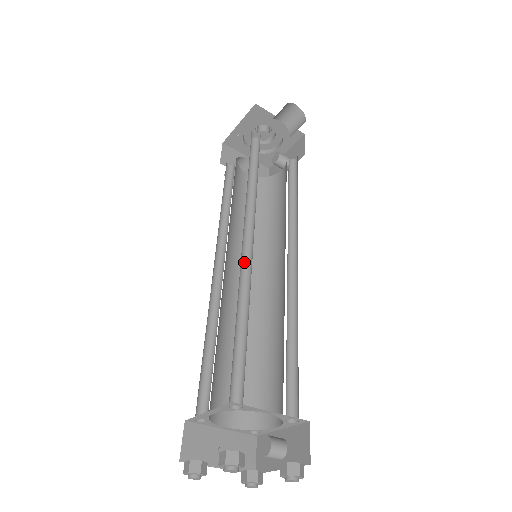
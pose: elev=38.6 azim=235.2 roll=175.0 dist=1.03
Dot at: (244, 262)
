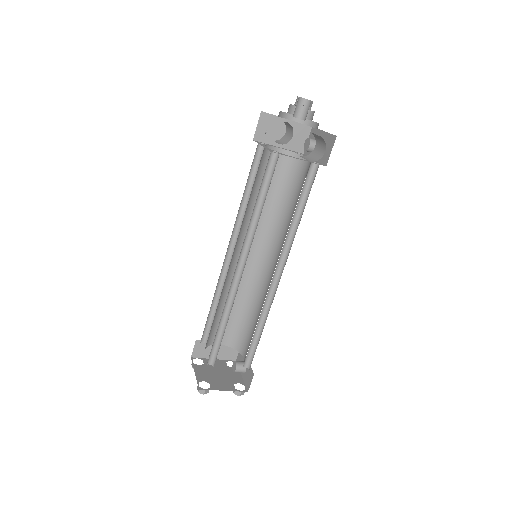
Dot at: (235, 280)
